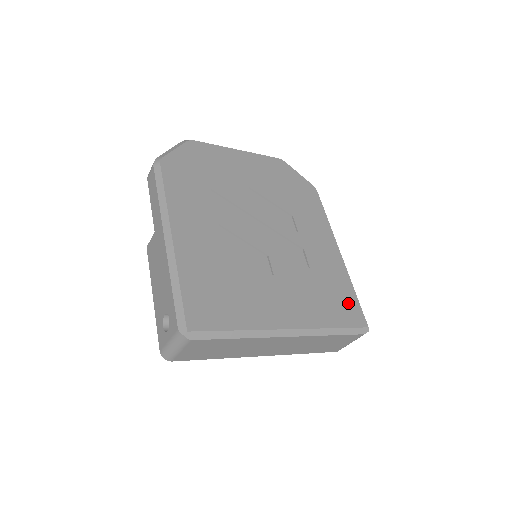
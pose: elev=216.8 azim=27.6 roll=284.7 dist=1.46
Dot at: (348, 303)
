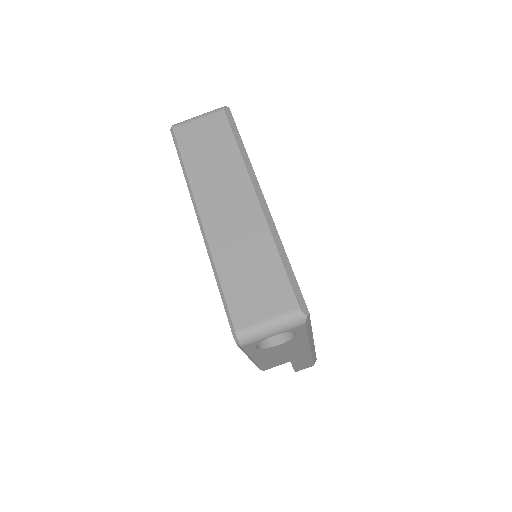
Dot at: occluded
